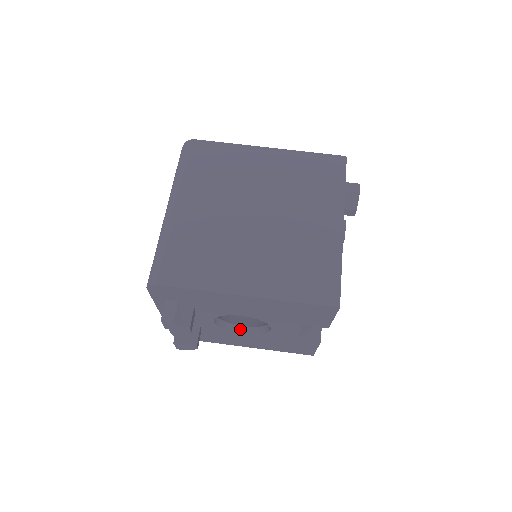
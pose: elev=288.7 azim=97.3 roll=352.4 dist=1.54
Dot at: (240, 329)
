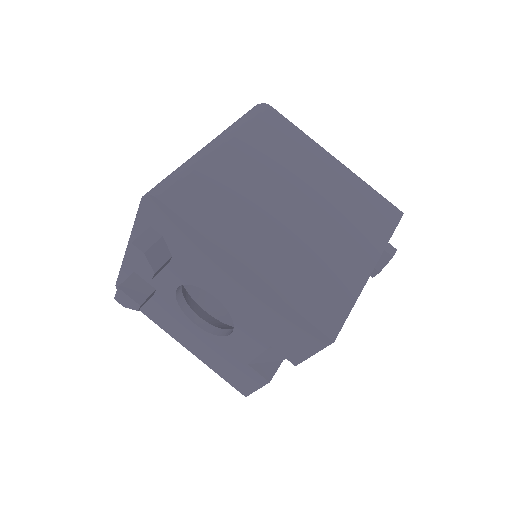
Dot at: (195, 318)
